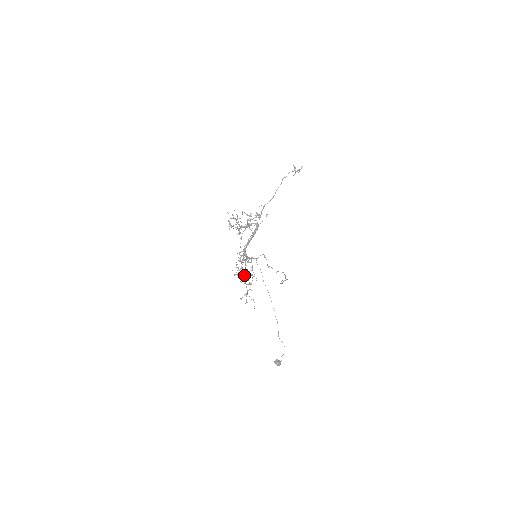
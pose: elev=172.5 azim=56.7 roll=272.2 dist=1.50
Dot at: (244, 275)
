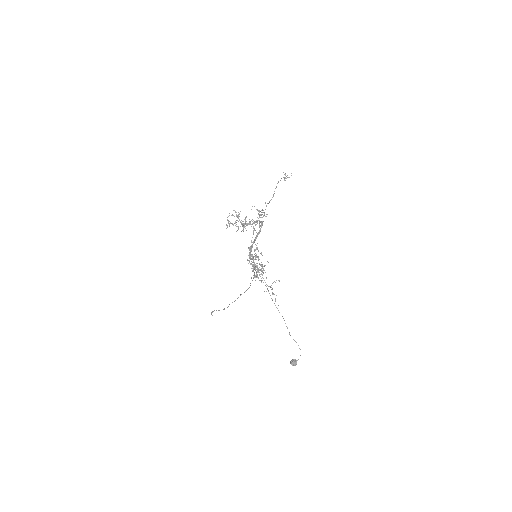
Dot at: occluded
